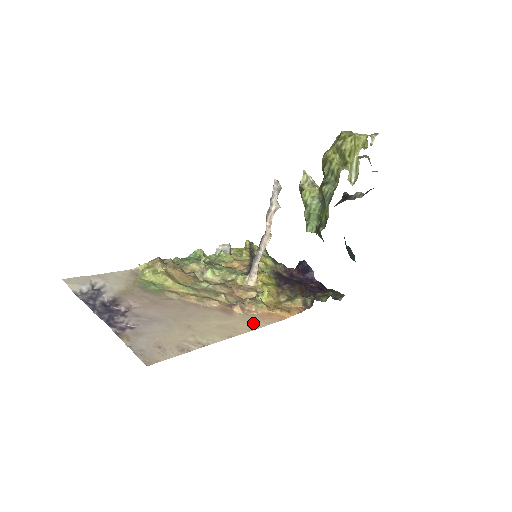
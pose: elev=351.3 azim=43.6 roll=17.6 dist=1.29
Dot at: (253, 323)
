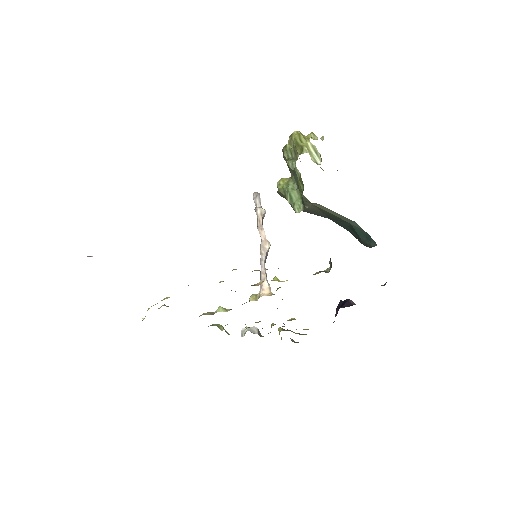
Dot at: occluded
